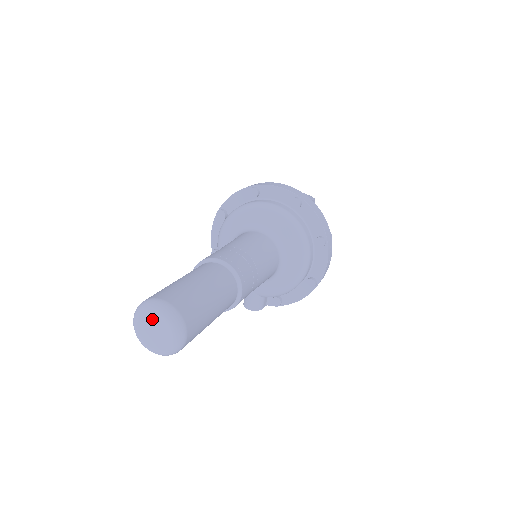
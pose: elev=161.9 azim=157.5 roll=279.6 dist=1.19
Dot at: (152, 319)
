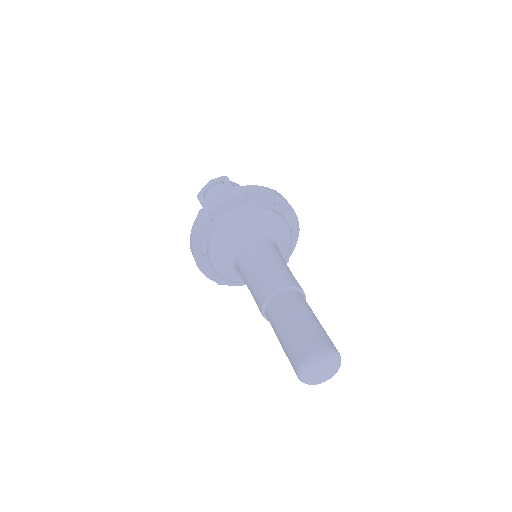
Dot at: (316, 369)
